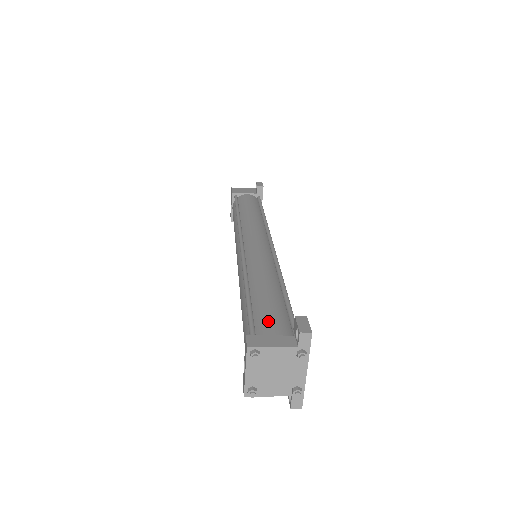
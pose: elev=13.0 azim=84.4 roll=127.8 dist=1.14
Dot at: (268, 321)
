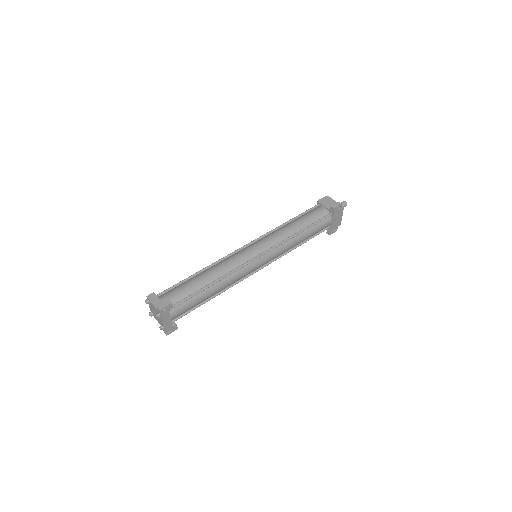
Dot at: (172, 293)
